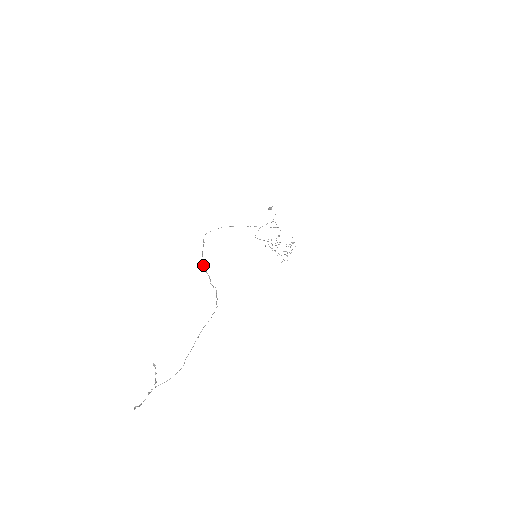
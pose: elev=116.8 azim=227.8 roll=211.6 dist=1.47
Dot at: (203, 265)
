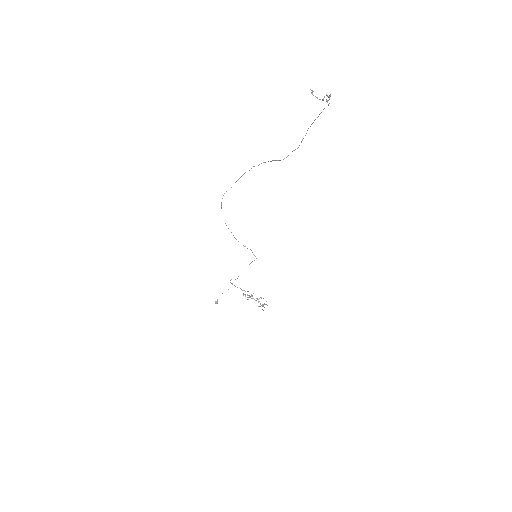
Dot at: (254, 166)
